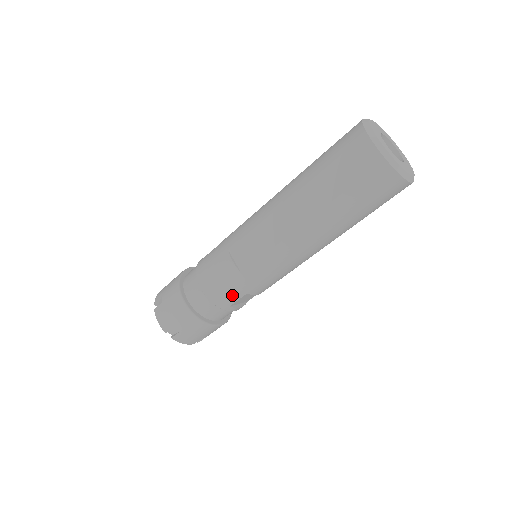
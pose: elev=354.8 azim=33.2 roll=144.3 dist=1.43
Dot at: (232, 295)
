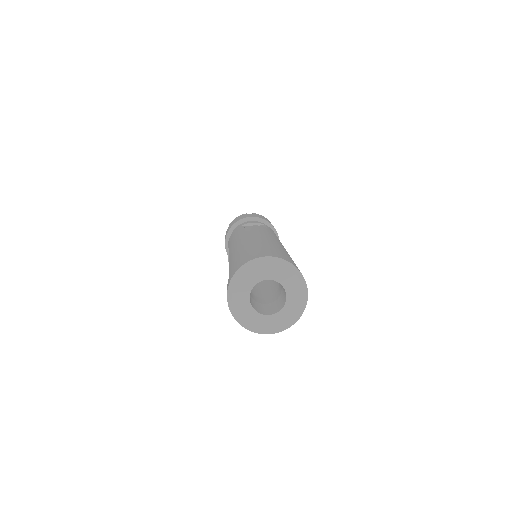
Dot at: occluded
